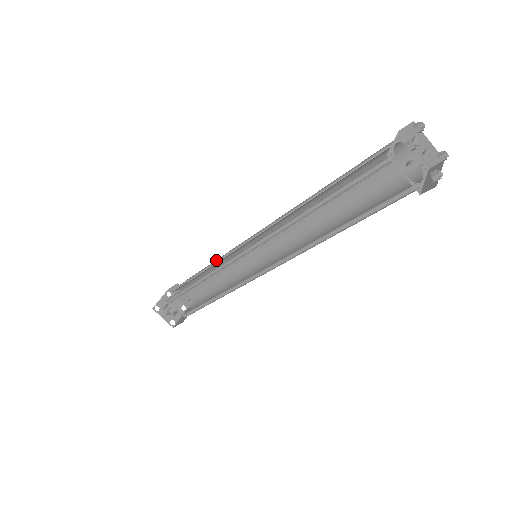
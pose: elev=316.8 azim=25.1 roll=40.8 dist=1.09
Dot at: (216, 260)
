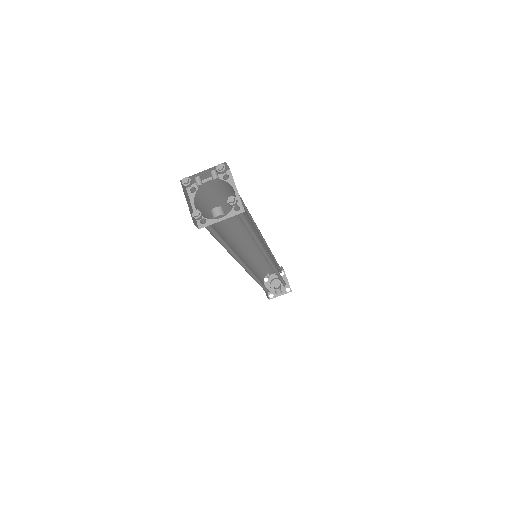
Dot at: occluded
